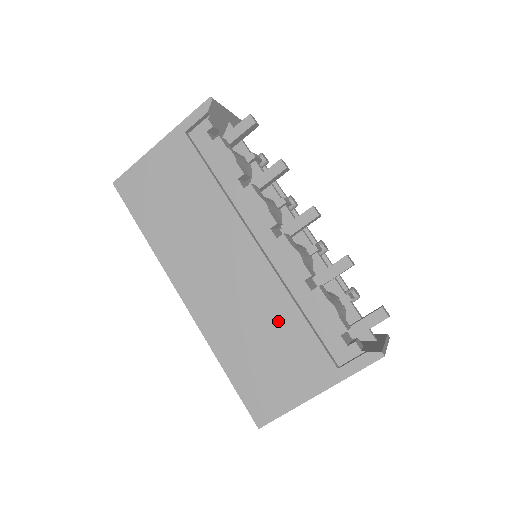
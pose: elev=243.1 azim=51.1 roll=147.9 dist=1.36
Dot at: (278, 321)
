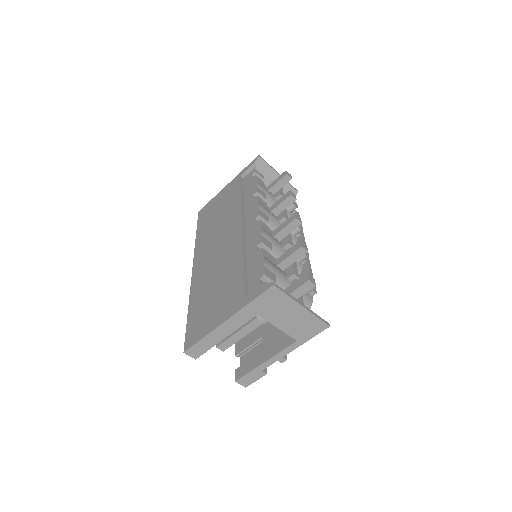
Dot at: (229, 272)
